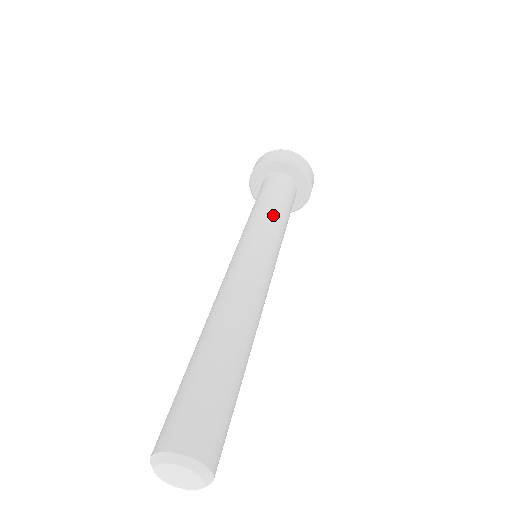
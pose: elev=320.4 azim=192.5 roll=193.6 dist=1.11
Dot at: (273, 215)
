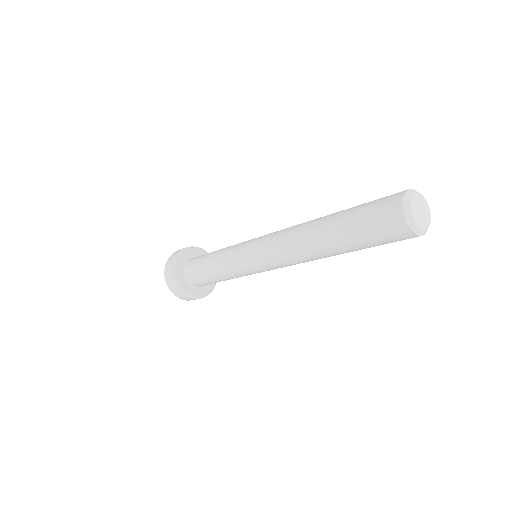
Dot at: occluded
